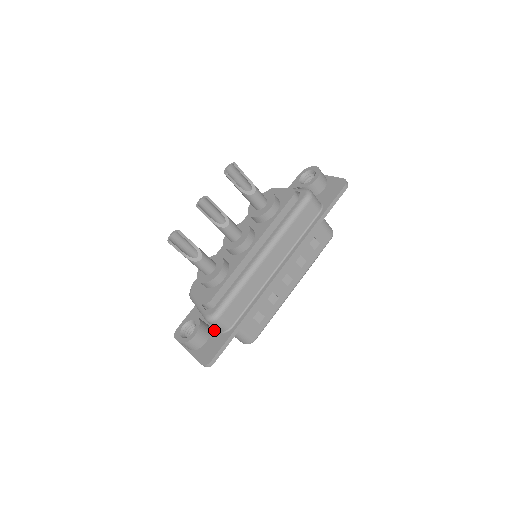
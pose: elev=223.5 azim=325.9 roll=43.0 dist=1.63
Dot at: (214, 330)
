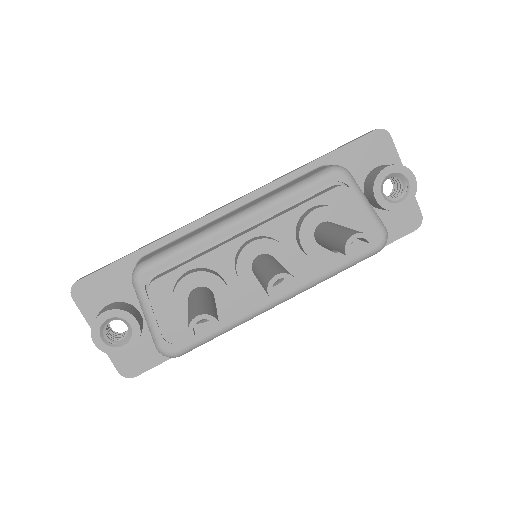
Dot at: occluded
